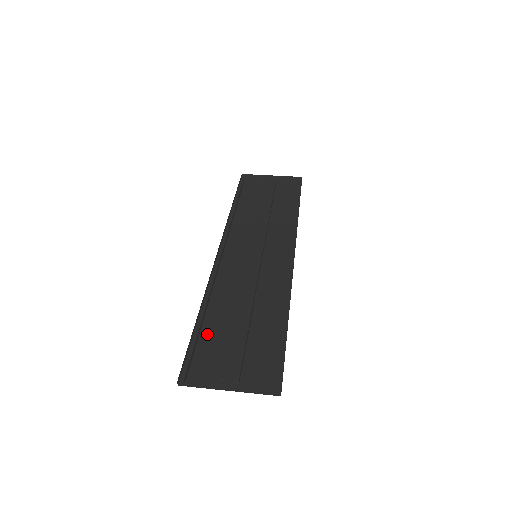
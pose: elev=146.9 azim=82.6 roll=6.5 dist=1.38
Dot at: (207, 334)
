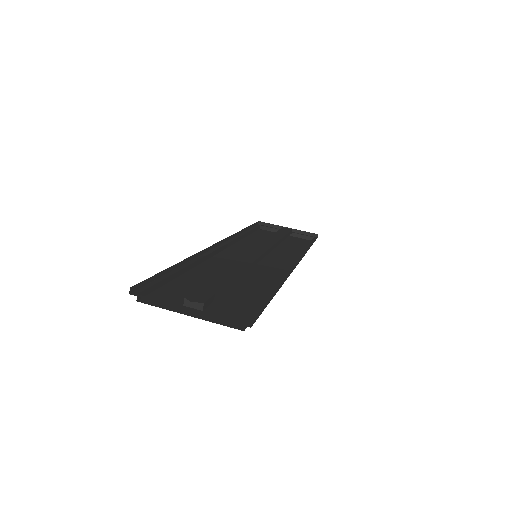
Dot at: (181, 282)
